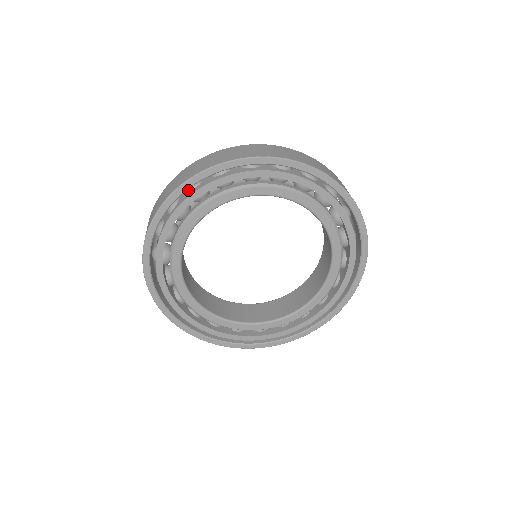
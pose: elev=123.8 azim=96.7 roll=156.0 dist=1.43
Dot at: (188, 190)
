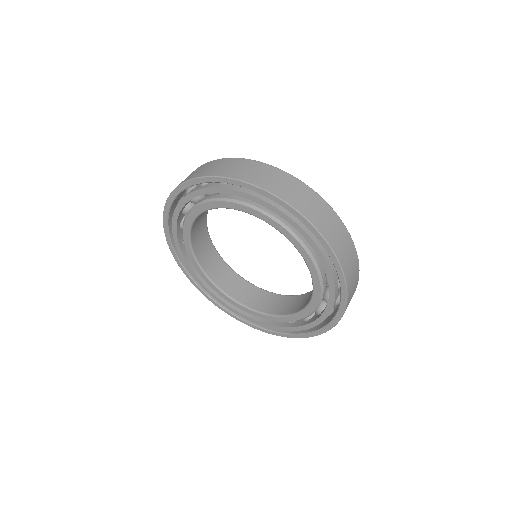
Dot at: occluded
